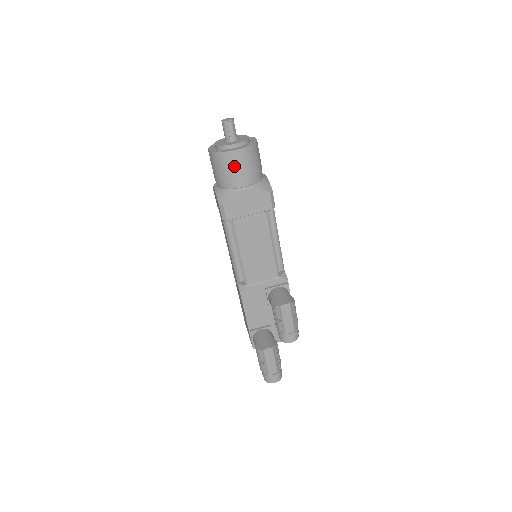
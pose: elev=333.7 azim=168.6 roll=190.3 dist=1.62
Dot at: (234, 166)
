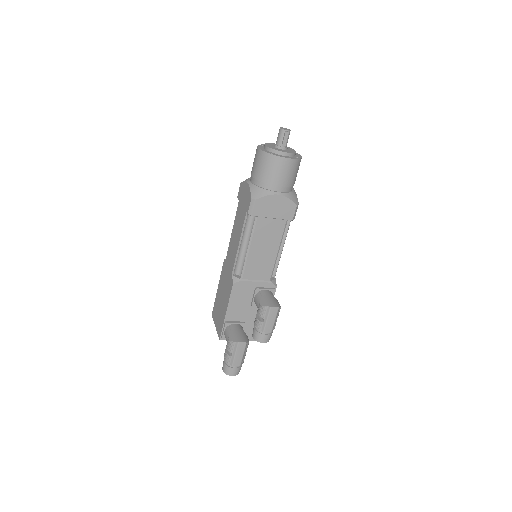
Dot at: (279, 171)
